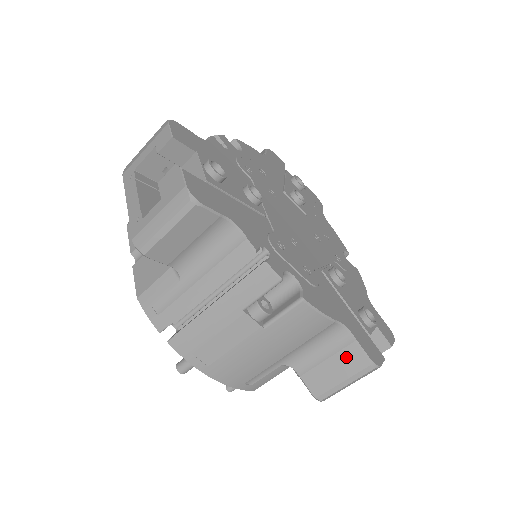
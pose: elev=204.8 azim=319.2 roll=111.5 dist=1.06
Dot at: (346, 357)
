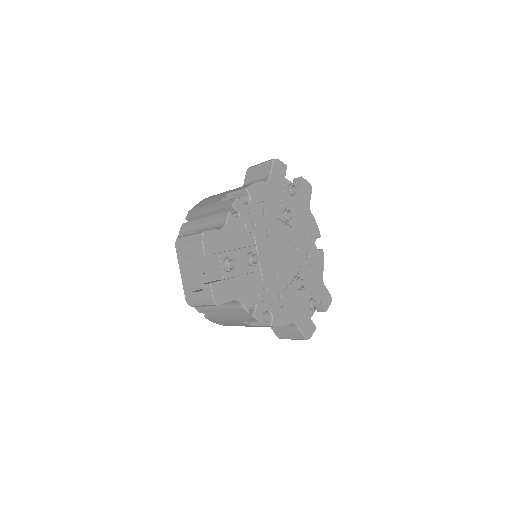
Dot at: (294, 333)
